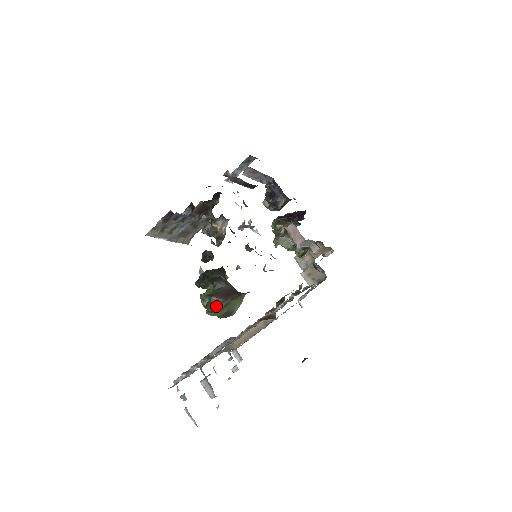
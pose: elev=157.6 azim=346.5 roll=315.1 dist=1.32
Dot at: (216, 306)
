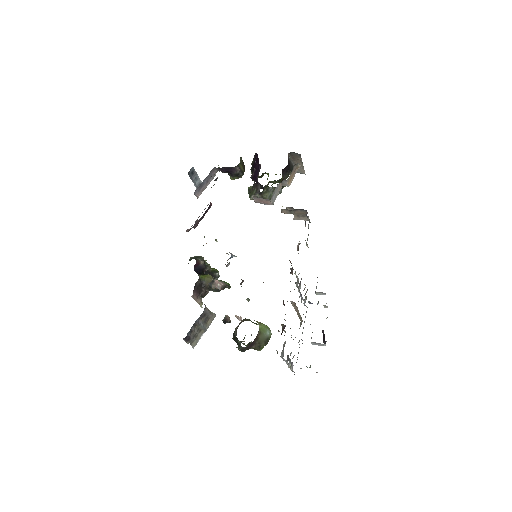
Dot at: (257, 346)
